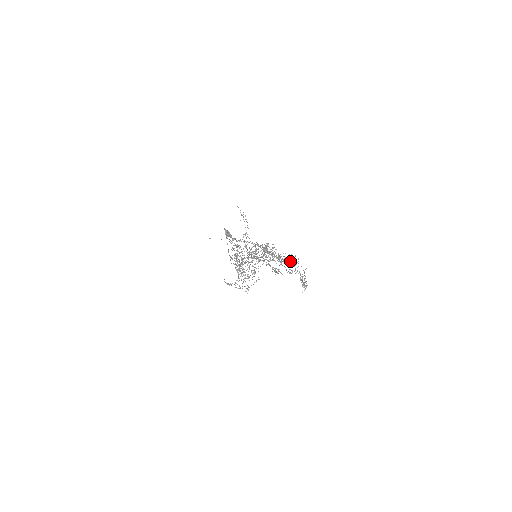
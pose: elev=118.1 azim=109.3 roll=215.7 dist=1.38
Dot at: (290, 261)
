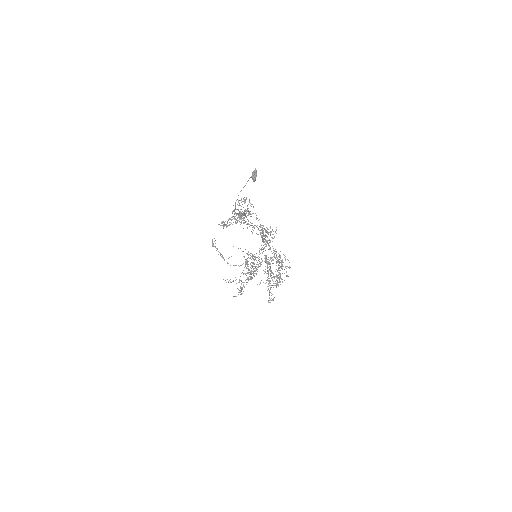
Dot at: (281, 262)
